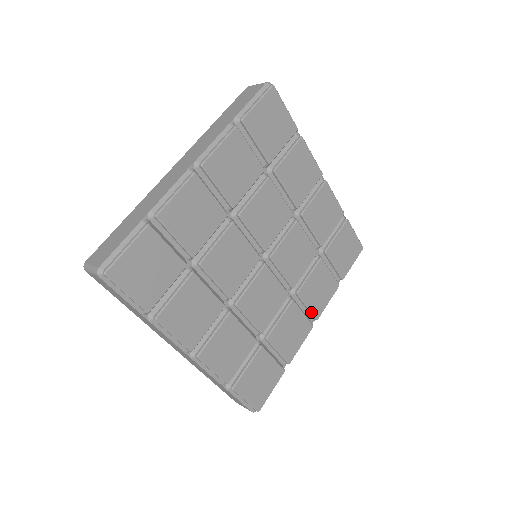
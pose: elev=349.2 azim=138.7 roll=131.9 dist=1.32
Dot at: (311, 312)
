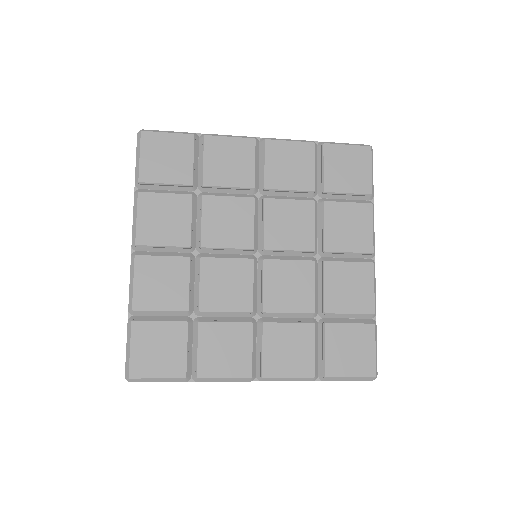
Dot at: (262, 360)
